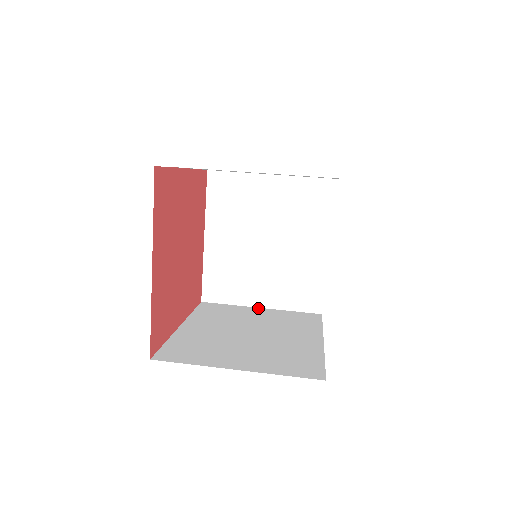
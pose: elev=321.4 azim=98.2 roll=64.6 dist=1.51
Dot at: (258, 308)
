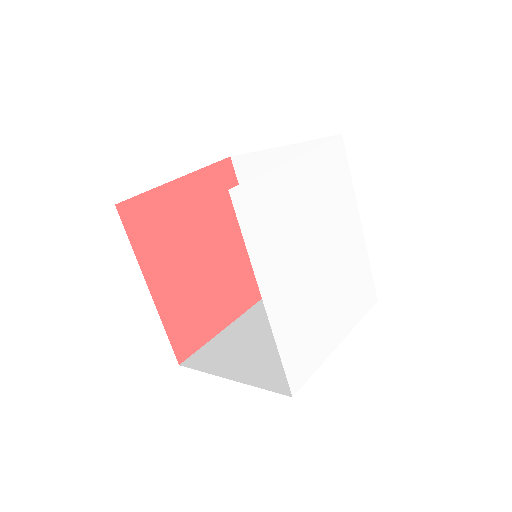
Dot at: (226, 376)
